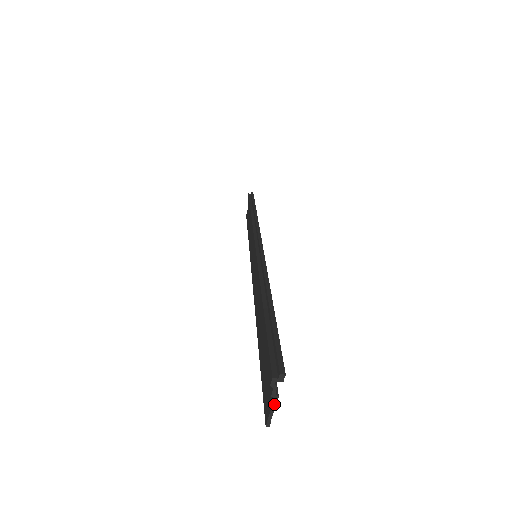
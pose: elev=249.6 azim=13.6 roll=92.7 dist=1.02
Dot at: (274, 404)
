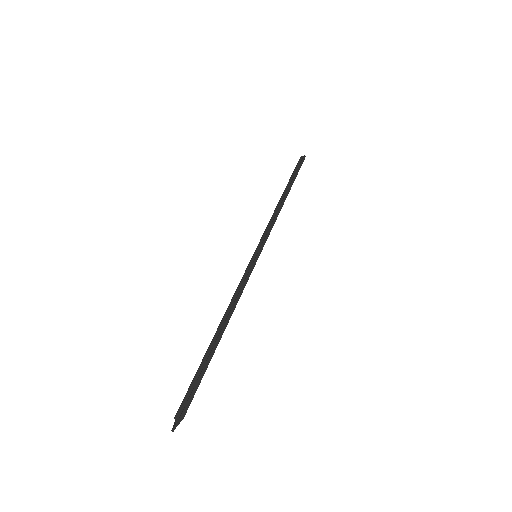
Dot at: (176, 426)
